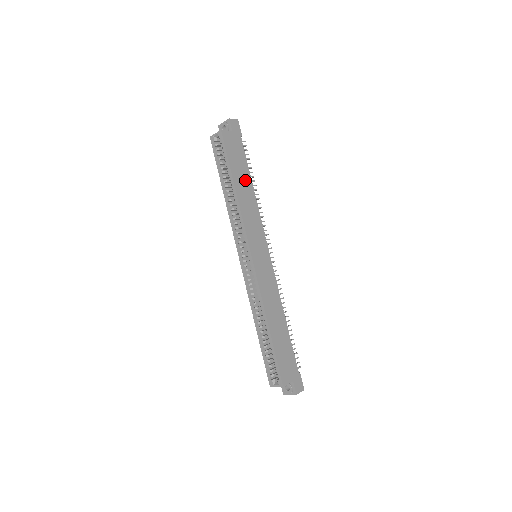
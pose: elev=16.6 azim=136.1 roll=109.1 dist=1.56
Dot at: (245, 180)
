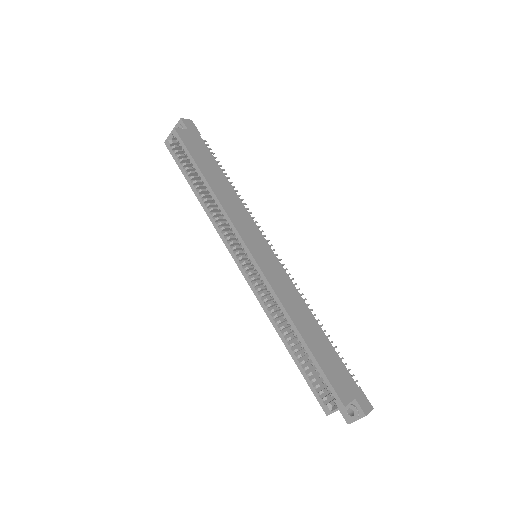
Dot at: (217, 175)
